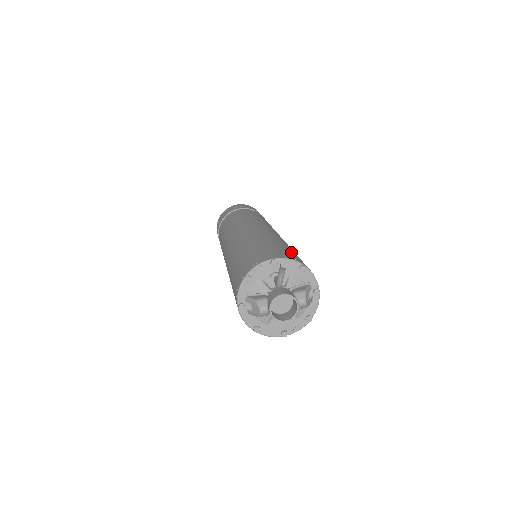
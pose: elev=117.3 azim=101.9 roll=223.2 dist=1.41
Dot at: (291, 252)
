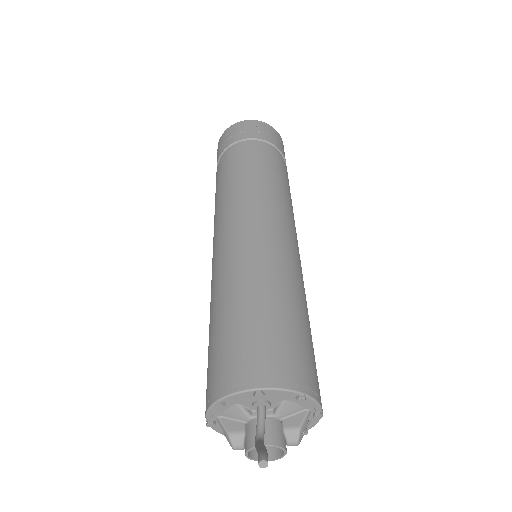
Dot at: (292, 342)
